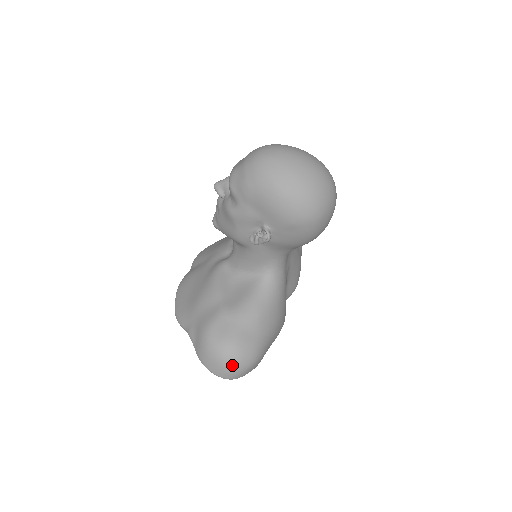
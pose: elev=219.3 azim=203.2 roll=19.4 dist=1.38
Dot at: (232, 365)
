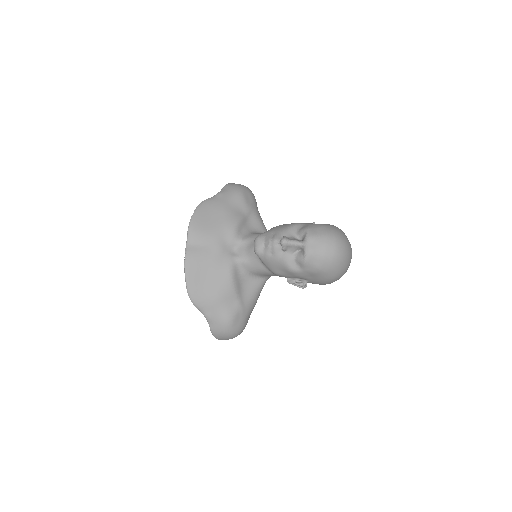
Dot at: occluded
